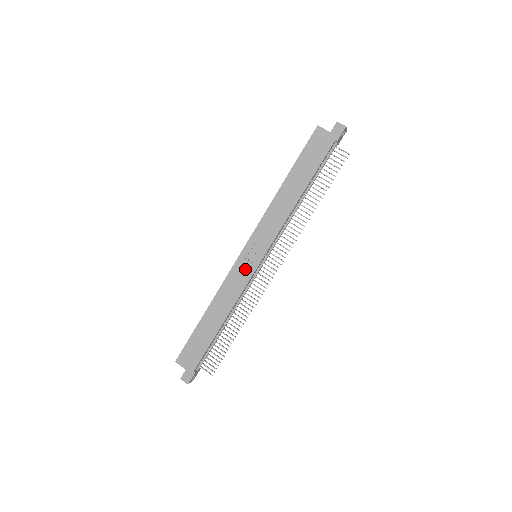
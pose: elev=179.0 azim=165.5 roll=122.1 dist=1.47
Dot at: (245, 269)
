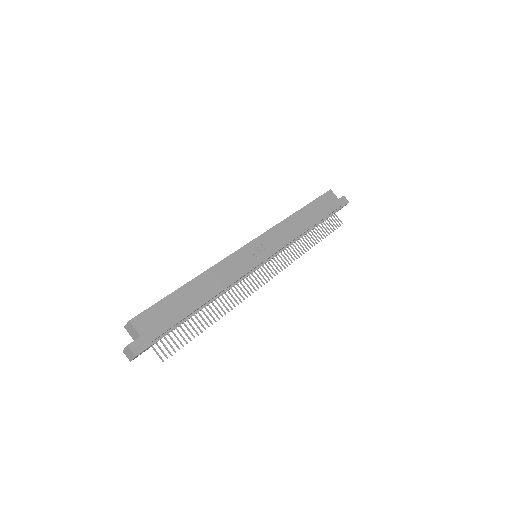
Dot at: (249, 259)
